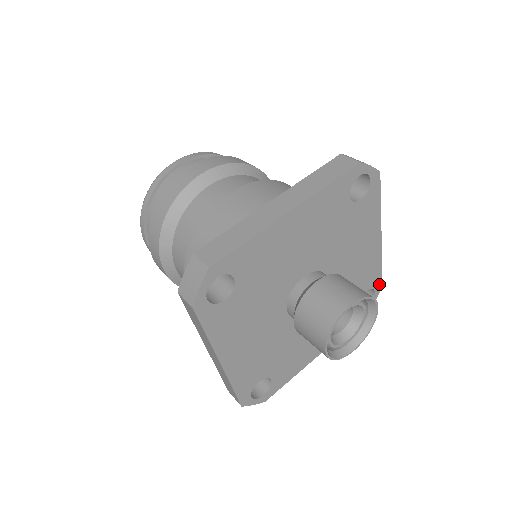
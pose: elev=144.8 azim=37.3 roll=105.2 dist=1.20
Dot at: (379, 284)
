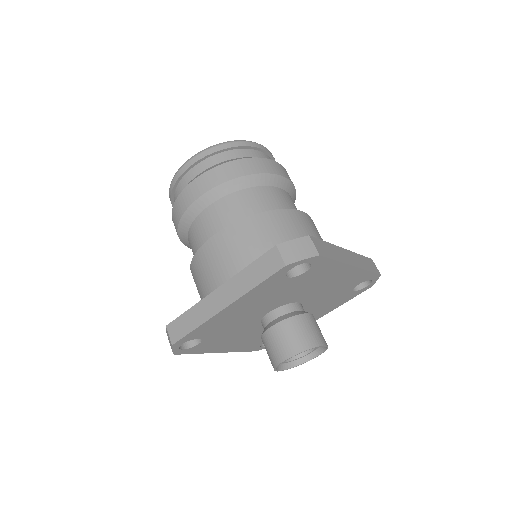
Dot at: (375, 276)
